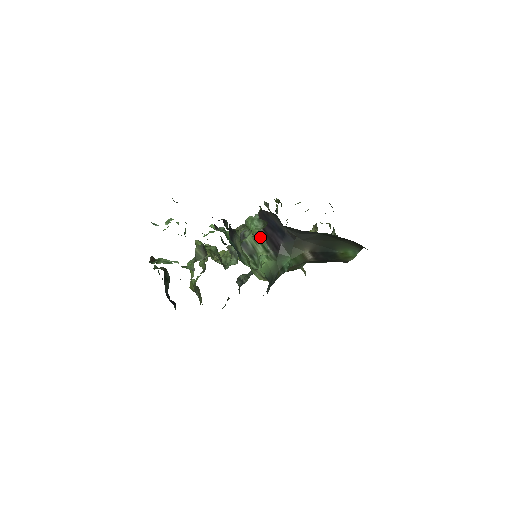
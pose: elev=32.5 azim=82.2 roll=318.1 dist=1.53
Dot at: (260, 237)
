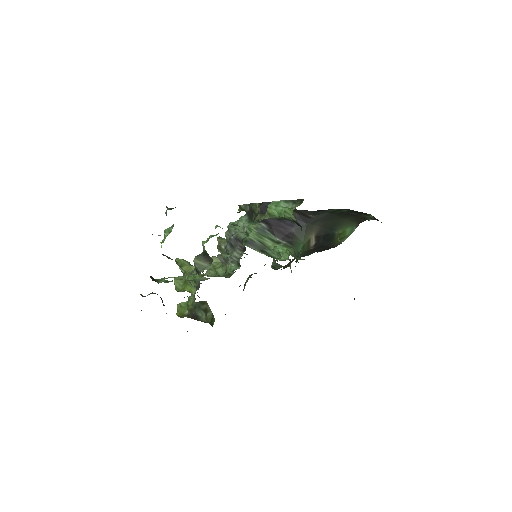
Dot at: (264, 232)
